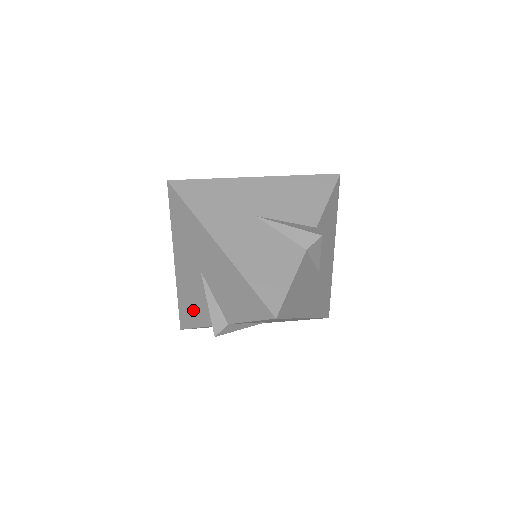
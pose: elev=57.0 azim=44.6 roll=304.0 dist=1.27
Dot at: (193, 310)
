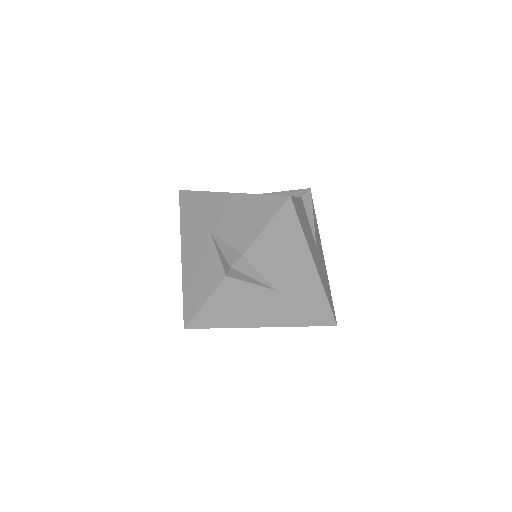
Dot at: (201, 284)
